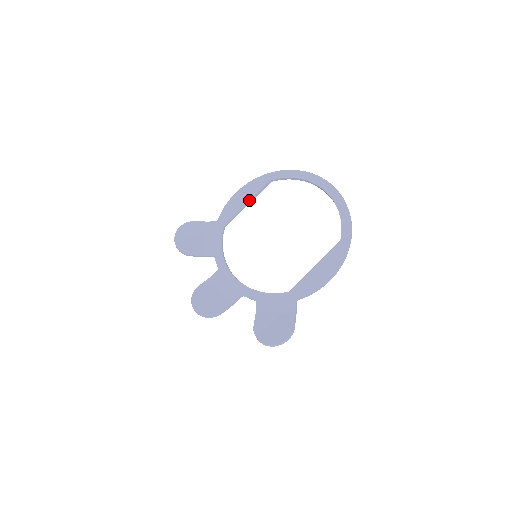
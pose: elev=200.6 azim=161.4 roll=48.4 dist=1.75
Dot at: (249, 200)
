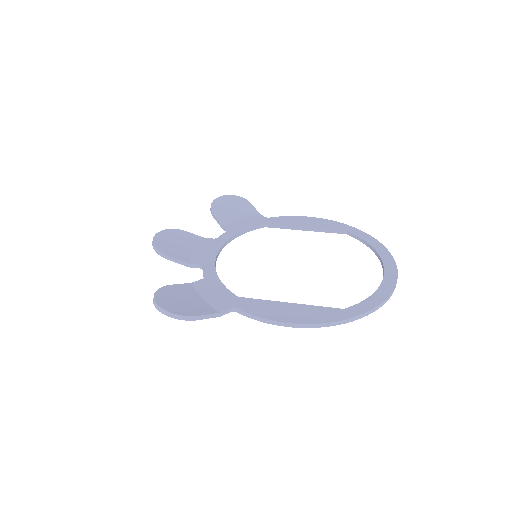
Dot at: (310, 227)
